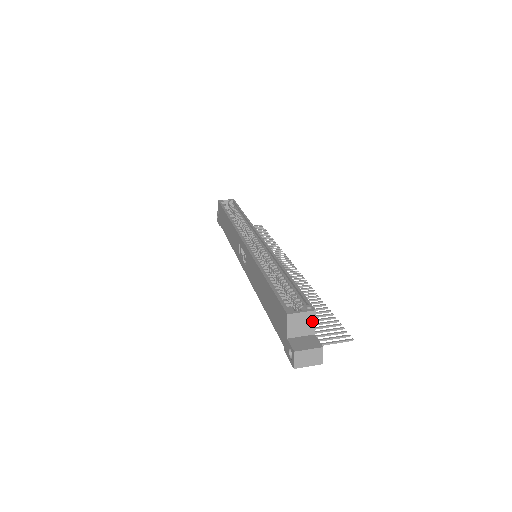
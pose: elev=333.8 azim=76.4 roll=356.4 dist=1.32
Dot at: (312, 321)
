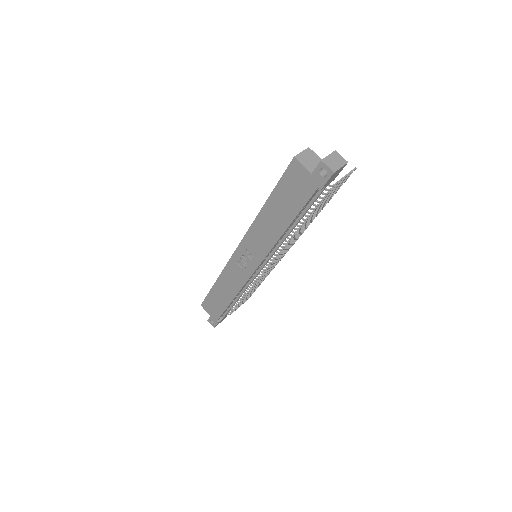
Dot at: (314, 155)
